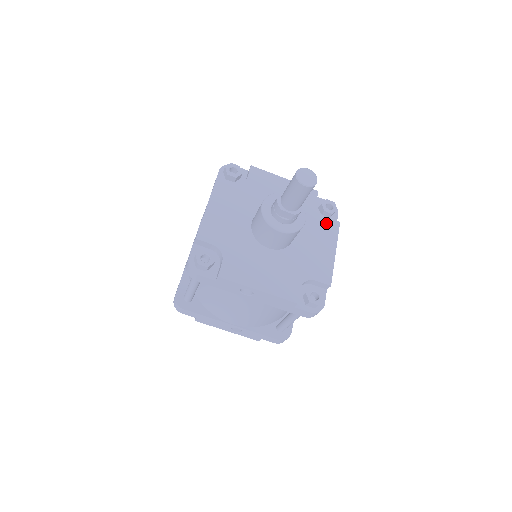
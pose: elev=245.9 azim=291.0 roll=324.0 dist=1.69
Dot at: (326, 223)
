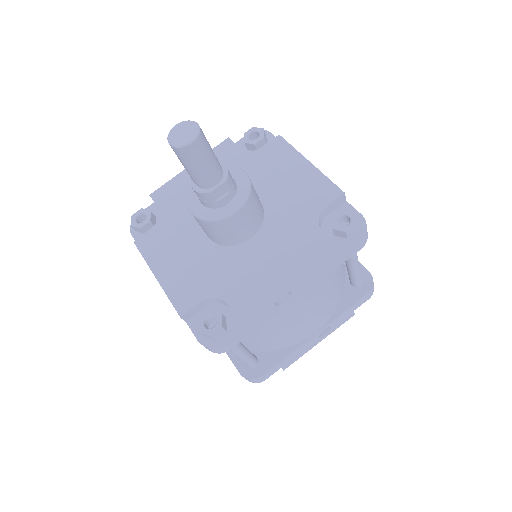
Dot at: (269, 151)
